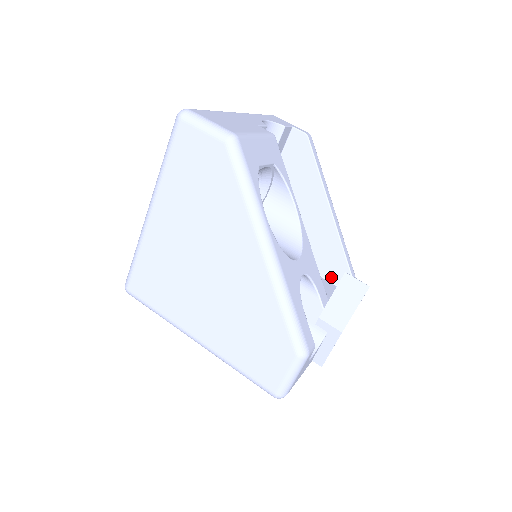
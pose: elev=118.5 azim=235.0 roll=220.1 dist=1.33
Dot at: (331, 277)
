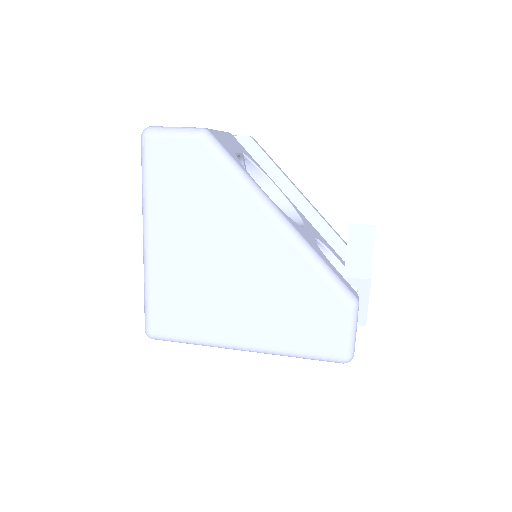
Dot at: occluded
